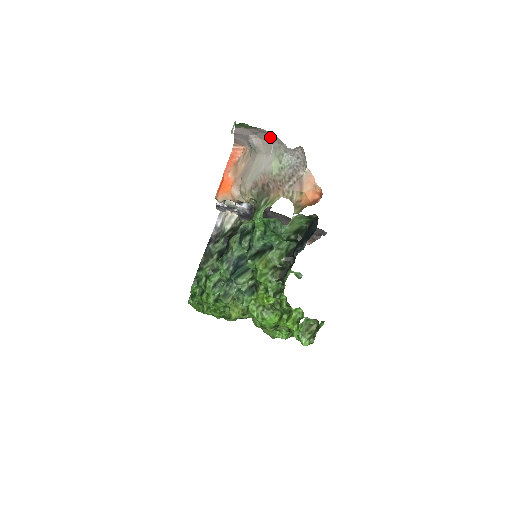
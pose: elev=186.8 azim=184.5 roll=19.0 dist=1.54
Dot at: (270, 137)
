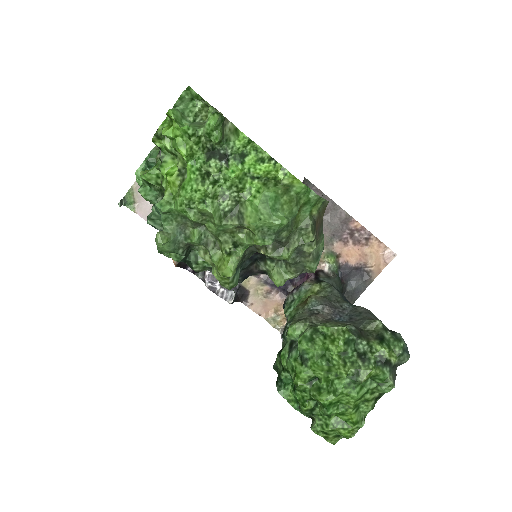
Dot at: occluded
